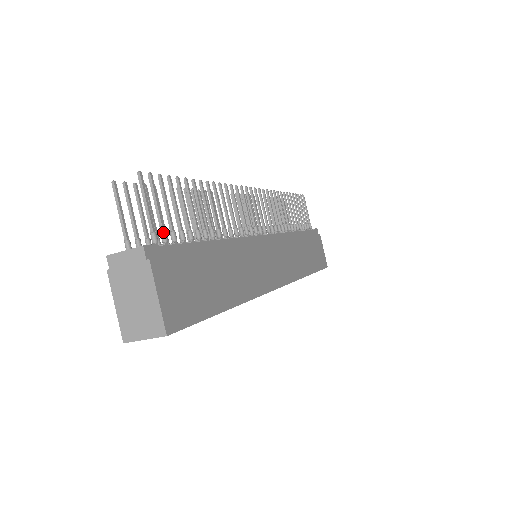
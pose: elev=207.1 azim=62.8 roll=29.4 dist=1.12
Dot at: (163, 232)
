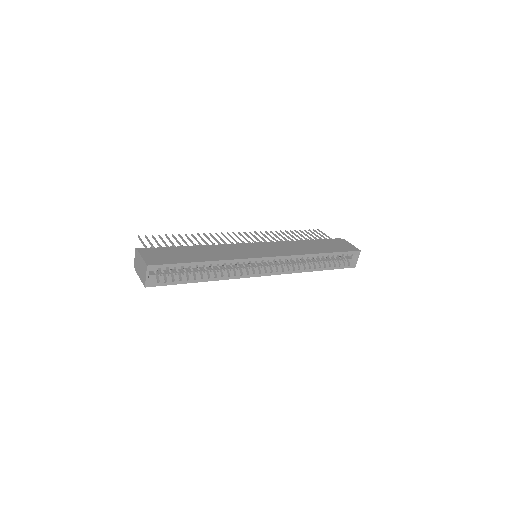
Dot at: (152, 247)
